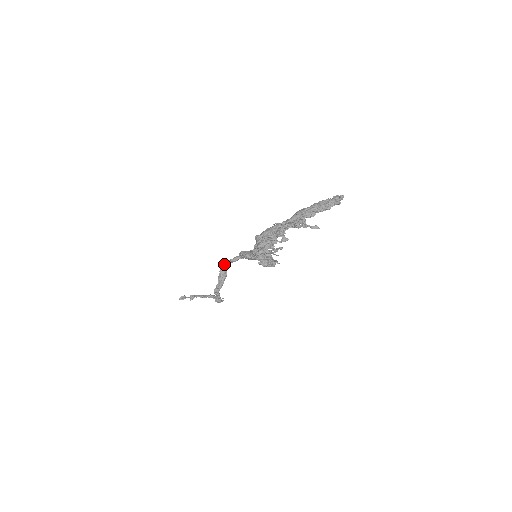
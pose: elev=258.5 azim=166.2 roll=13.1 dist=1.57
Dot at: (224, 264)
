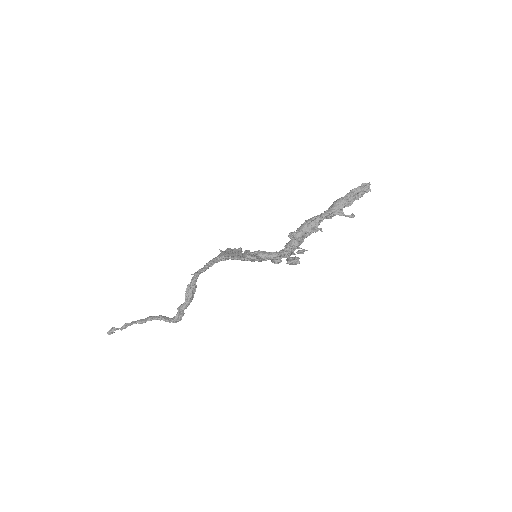
Dot at: (198, 273)
